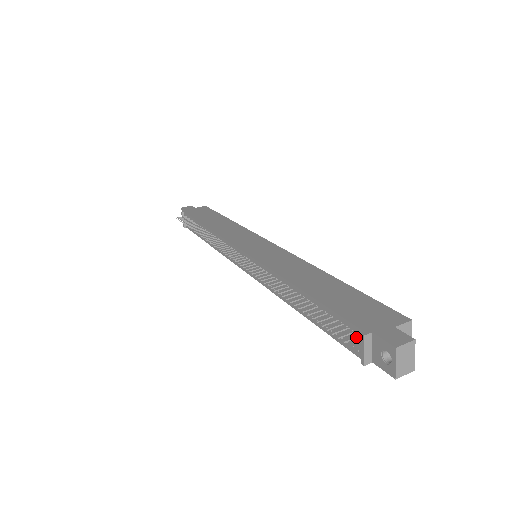
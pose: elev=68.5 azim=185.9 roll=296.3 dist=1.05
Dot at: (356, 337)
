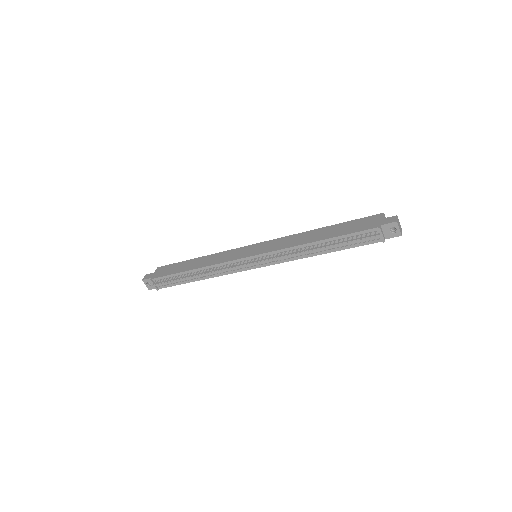
Dot at: (376, 232)
